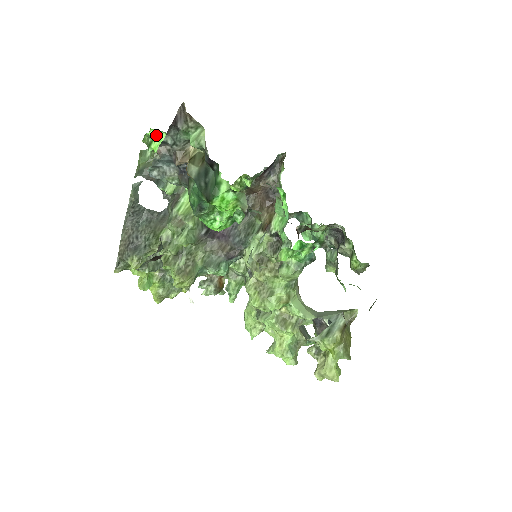
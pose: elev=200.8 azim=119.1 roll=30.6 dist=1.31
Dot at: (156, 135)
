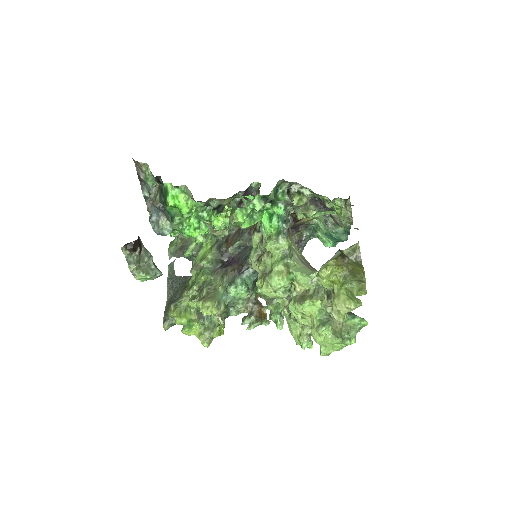
Dot at: occluded
